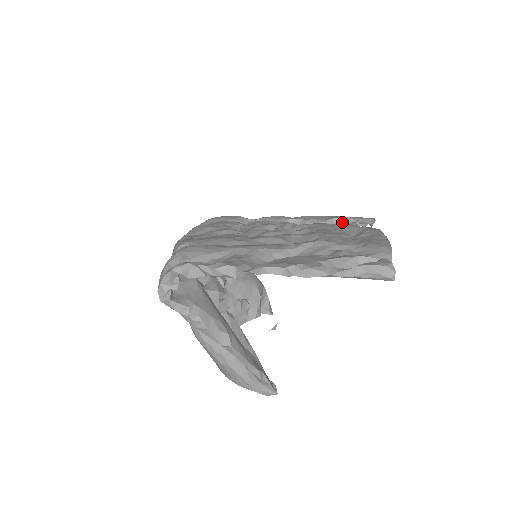
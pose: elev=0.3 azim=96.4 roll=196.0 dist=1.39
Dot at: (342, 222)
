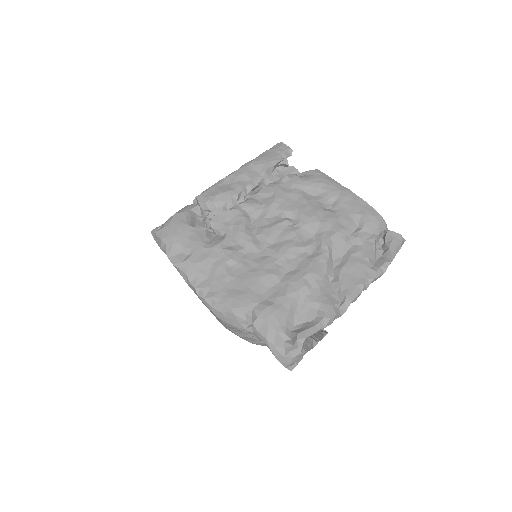
Dot at: (285, 175)
